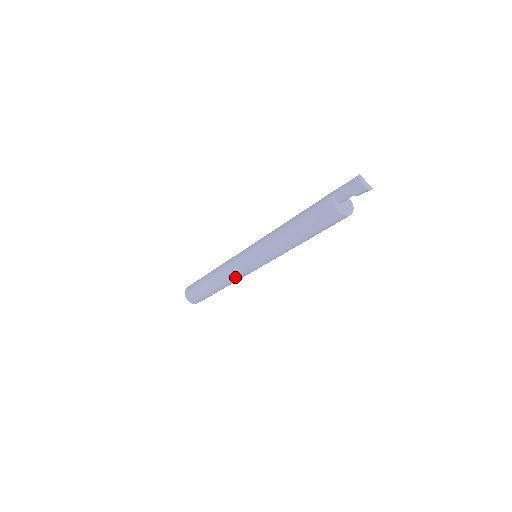
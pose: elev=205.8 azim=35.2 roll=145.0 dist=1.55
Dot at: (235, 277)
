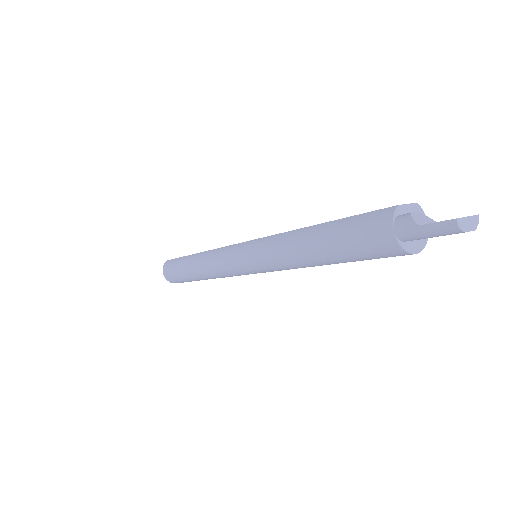
Dot at: occluded
